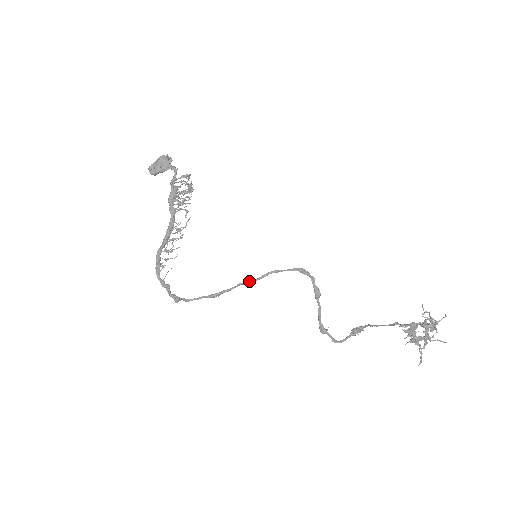
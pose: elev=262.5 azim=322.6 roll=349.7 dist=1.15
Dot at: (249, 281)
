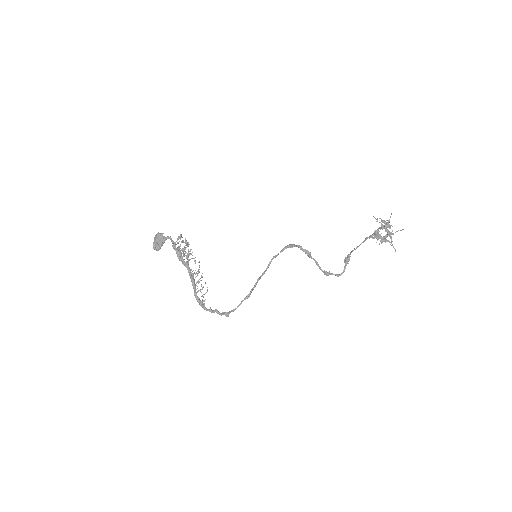
Dot at: (262, 274)
